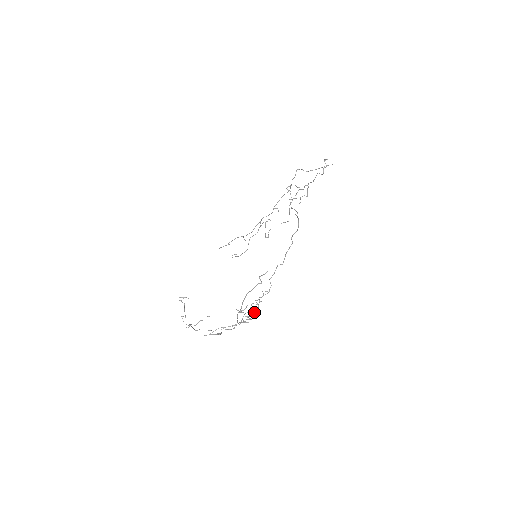
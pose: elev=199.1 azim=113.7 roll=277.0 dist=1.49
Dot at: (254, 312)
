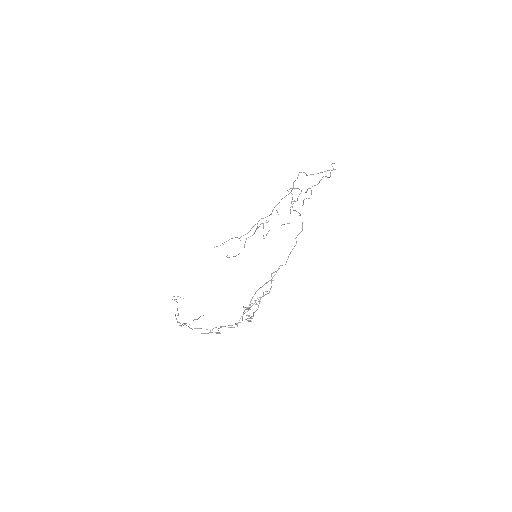
Dot at: (254, 312)
